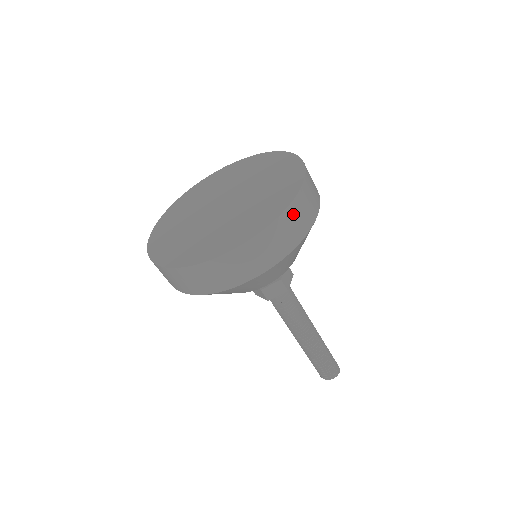
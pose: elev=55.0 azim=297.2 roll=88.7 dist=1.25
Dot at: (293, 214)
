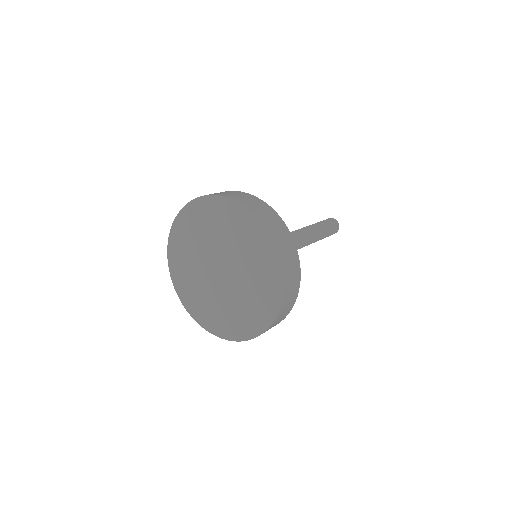
Dot at: (280, 316)
